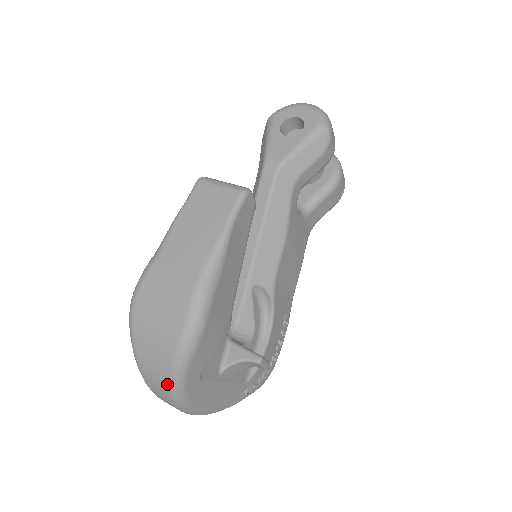
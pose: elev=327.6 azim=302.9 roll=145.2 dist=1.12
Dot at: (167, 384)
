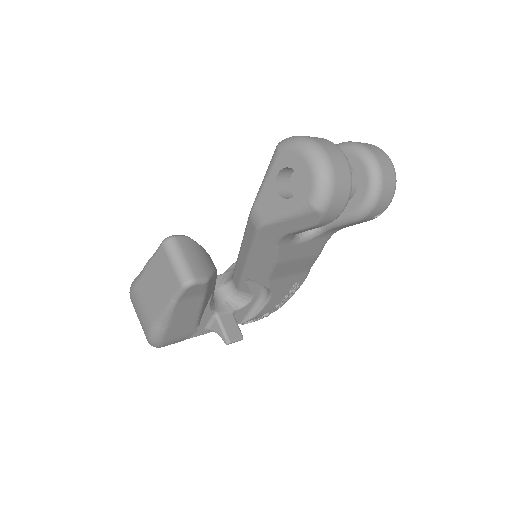
Dot at: occluded
